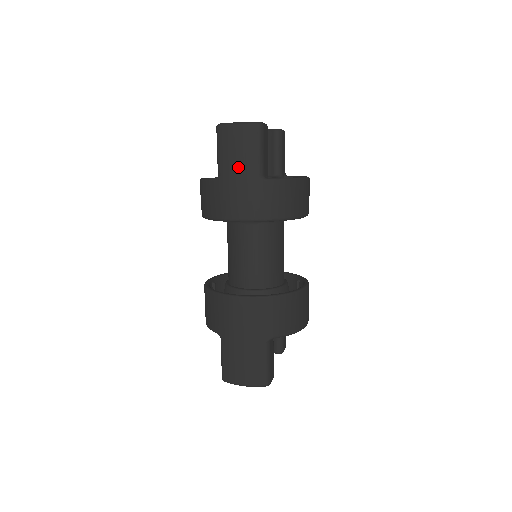
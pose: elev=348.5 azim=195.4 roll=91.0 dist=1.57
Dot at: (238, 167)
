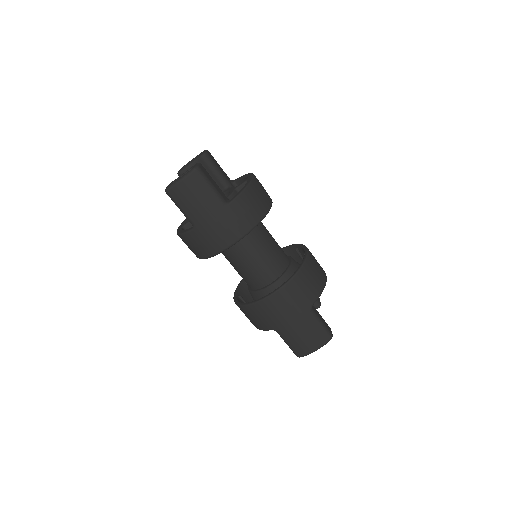
Dot at: (204, 210)
